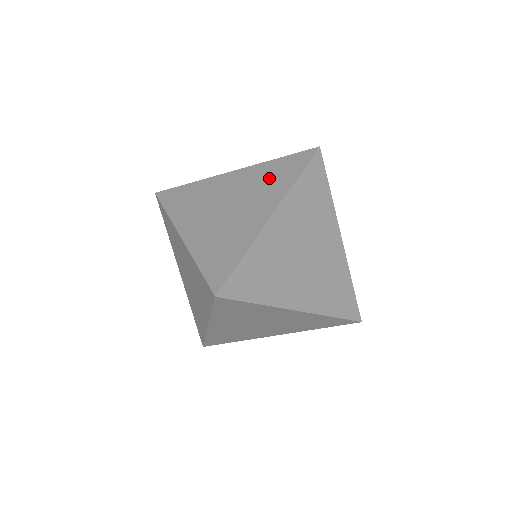
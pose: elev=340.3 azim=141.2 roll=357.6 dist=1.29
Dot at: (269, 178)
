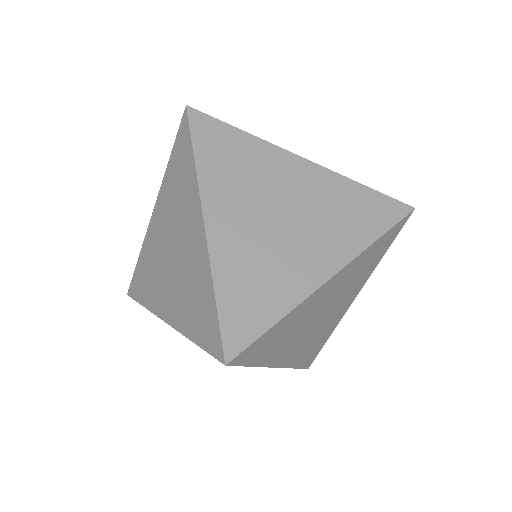
Dot at: occluded
